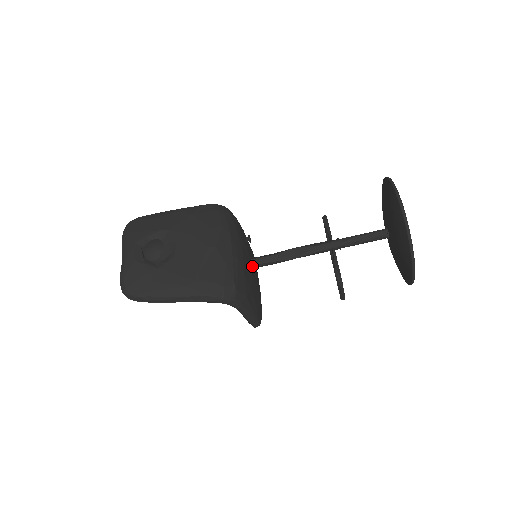
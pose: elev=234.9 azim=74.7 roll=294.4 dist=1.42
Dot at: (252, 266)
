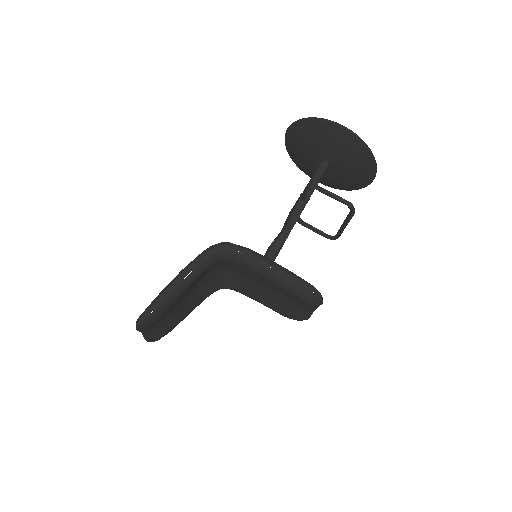
Dot at: occluded
